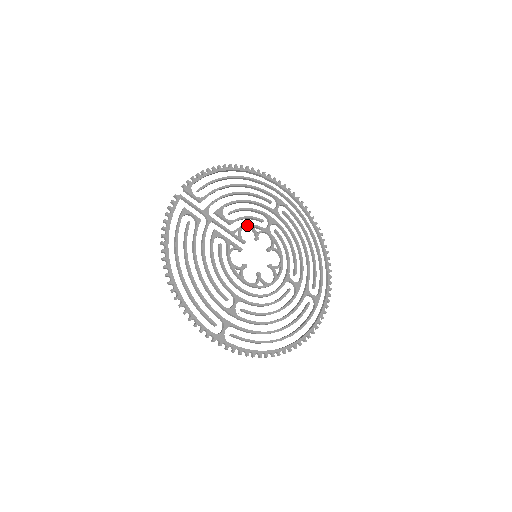
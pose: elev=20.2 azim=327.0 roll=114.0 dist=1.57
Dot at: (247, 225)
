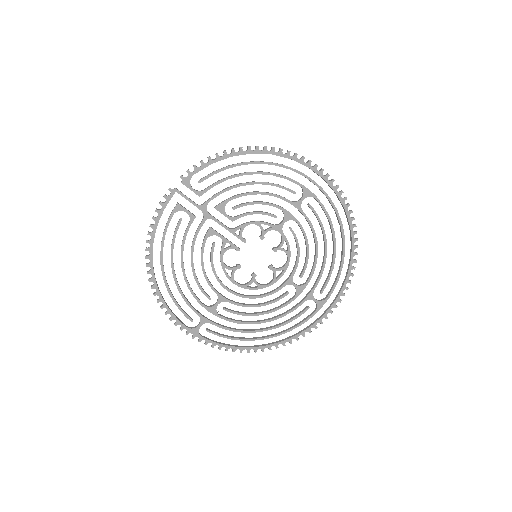
Dot at: (253, 222)
